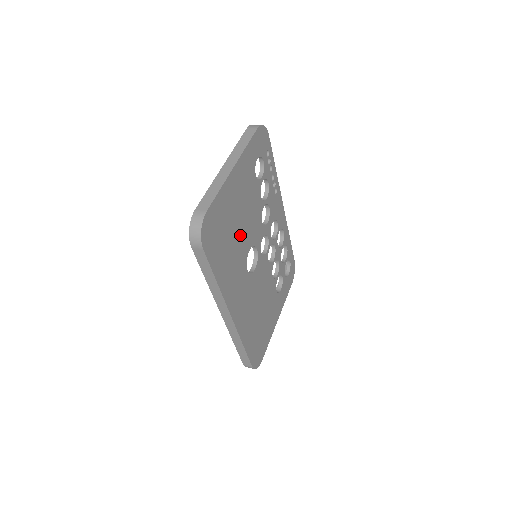
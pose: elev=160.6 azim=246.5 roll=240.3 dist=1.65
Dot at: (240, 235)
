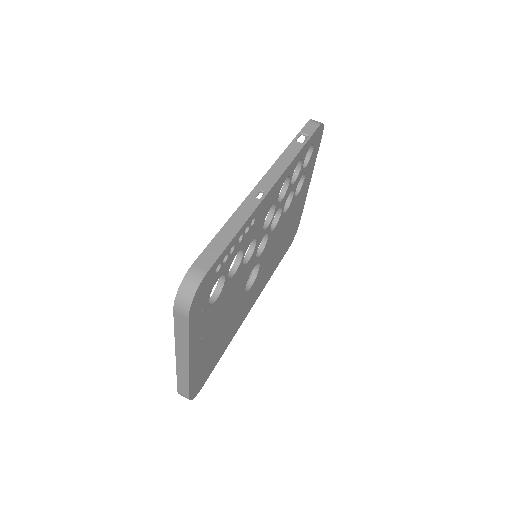
Dot at: (228, 317)
